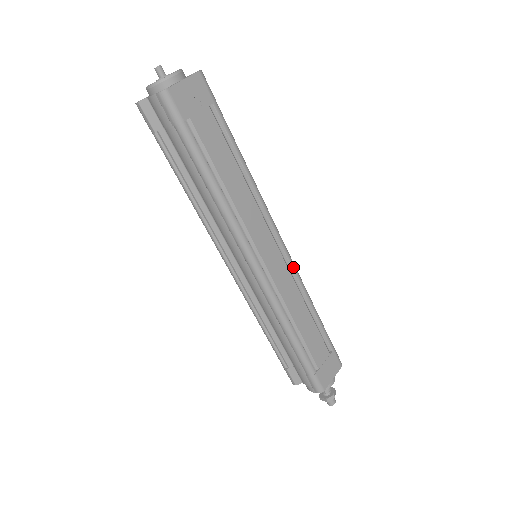
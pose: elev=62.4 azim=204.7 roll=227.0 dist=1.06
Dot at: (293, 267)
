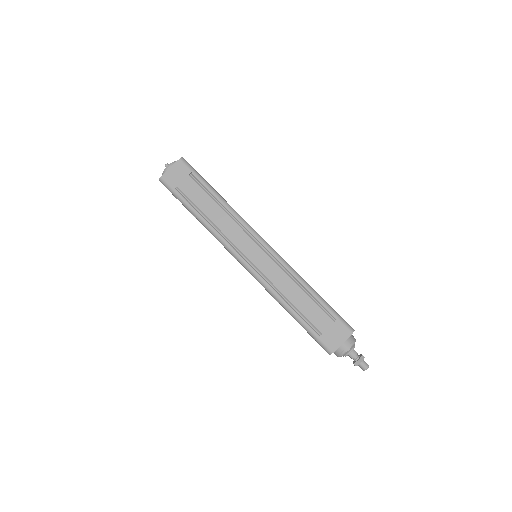
Dot at: (277, 258)
